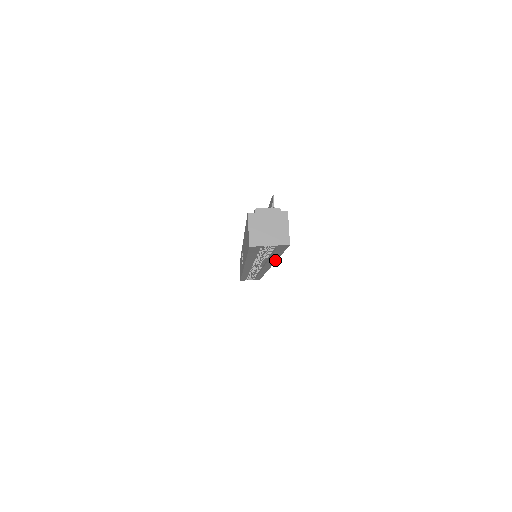
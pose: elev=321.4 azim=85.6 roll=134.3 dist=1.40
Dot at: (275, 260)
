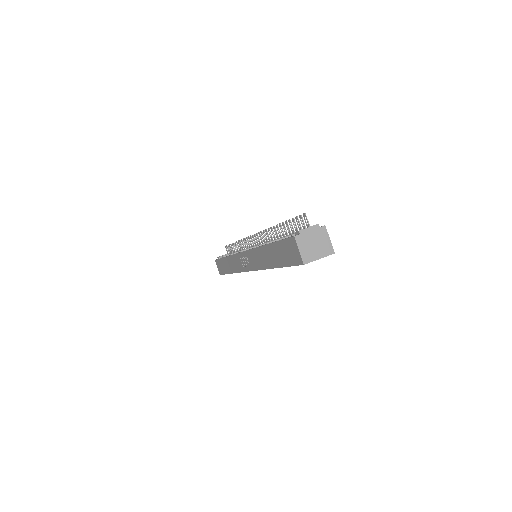
Dot at: occluded
